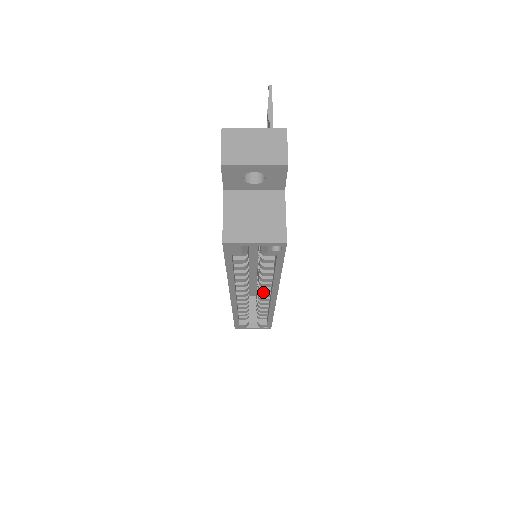
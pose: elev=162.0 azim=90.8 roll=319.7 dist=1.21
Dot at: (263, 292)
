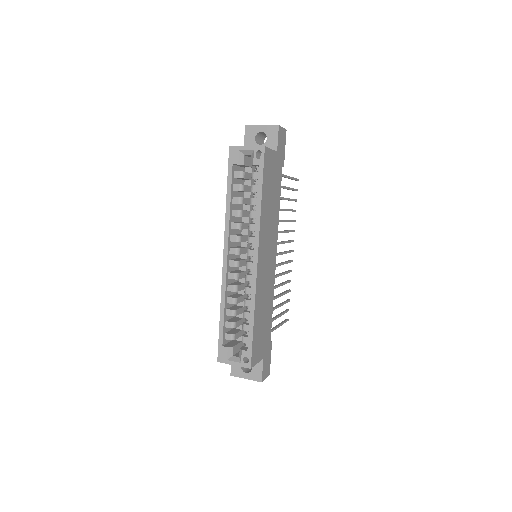
Dot at: (250, 262)
